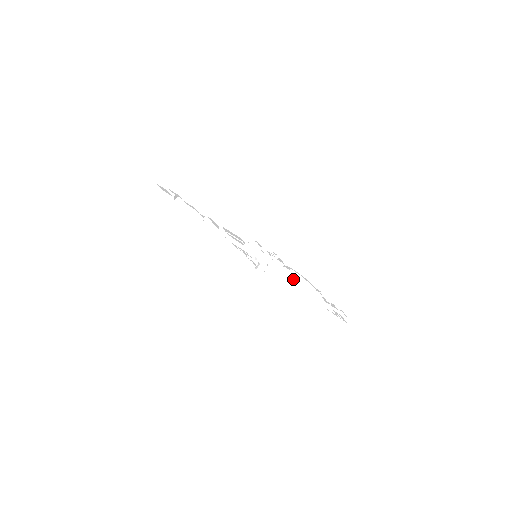
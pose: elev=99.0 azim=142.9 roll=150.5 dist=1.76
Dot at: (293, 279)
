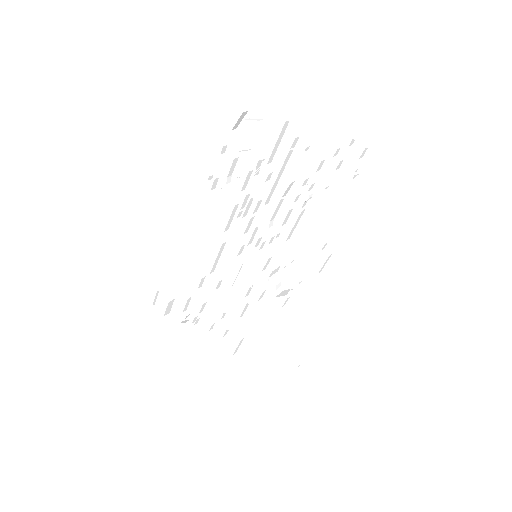
Dot at: (266, 165)
